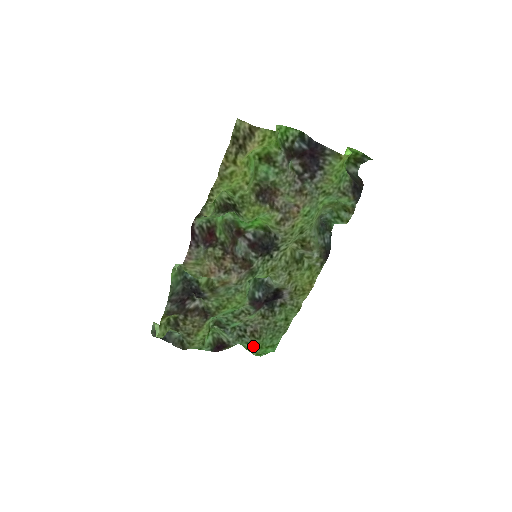
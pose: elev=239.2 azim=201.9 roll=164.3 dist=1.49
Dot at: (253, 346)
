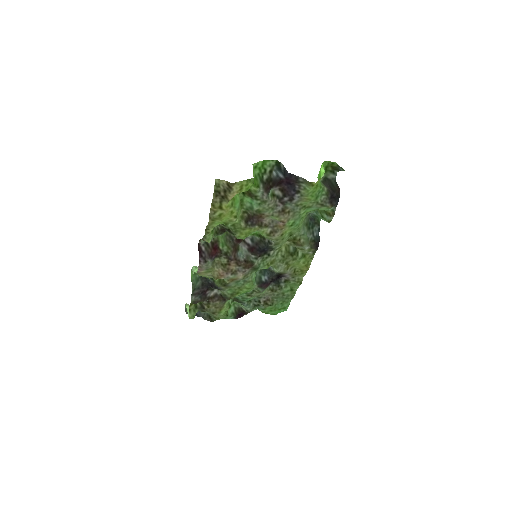
Dot at: (268, 310)
